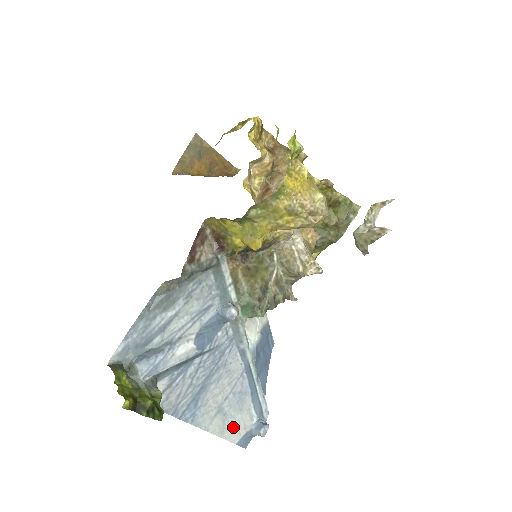
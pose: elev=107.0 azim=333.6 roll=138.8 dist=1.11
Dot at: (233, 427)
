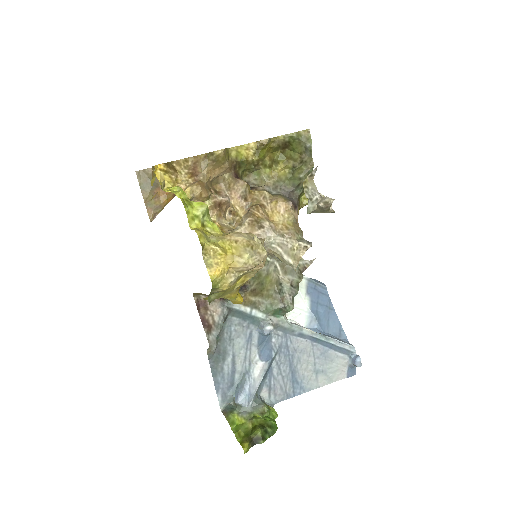
Dot at: (335, 372)
